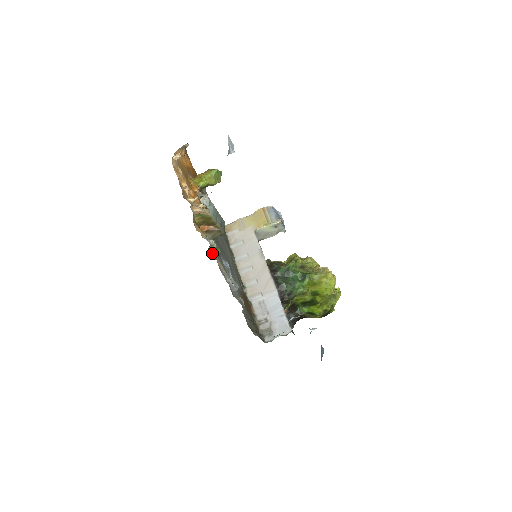
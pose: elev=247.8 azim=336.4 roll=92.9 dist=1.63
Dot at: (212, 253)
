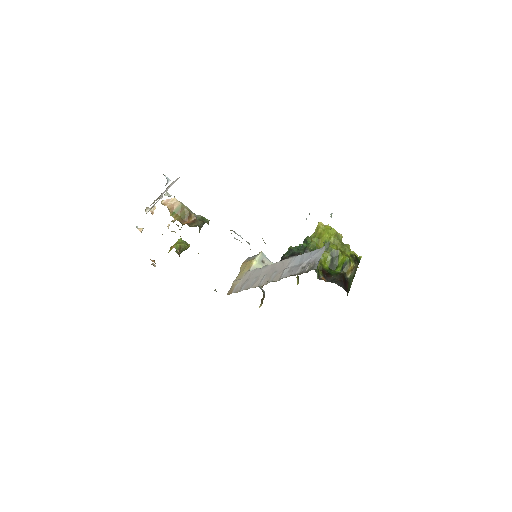
Dot at: (202, 221)
